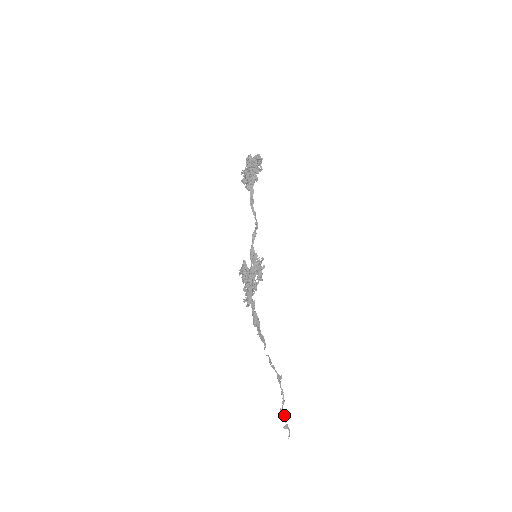
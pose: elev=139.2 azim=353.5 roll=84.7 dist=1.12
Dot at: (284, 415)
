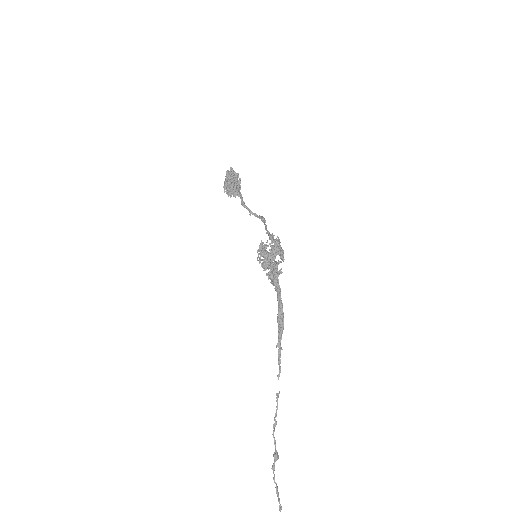
Dot at: out of frame
